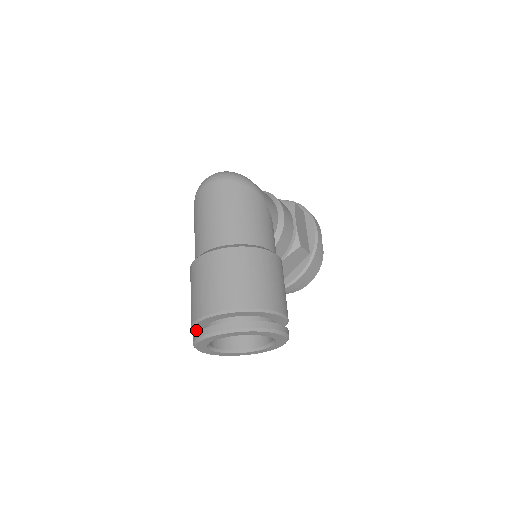
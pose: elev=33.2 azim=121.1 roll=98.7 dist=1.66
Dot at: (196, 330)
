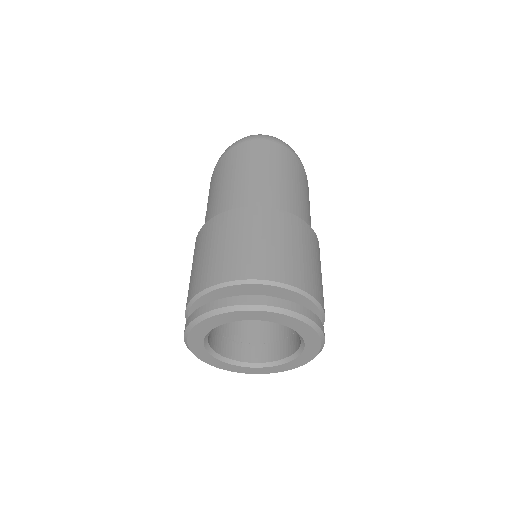
Dot at: (198, 302)
